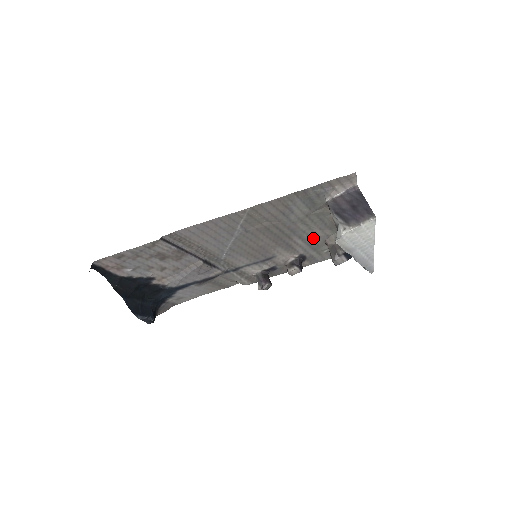
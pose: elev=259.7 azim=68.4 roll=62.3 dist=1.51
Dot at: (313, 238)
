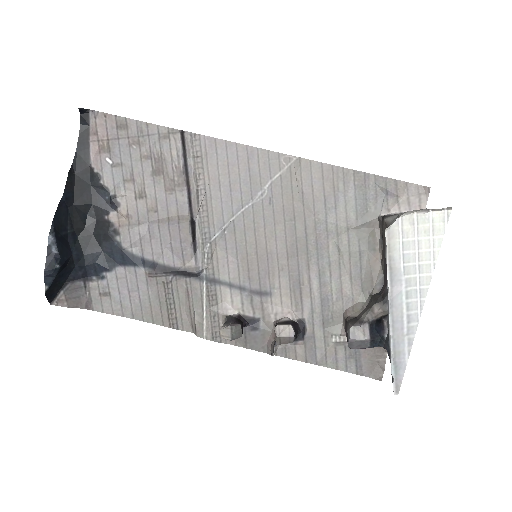
Dot at: (334, 291)
